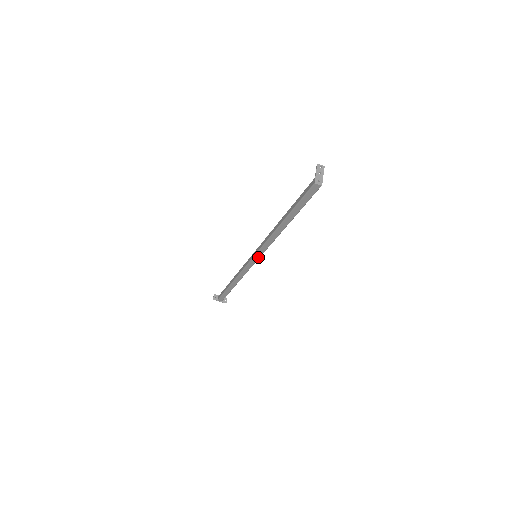
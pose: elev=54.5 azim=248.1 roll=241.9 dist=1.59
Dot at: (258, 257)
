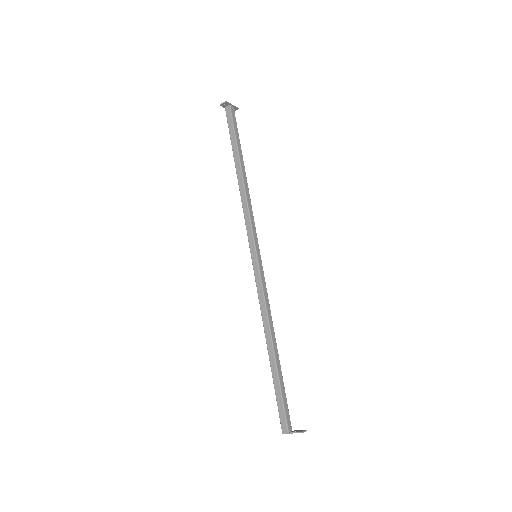
Dot at: (255, 262)
